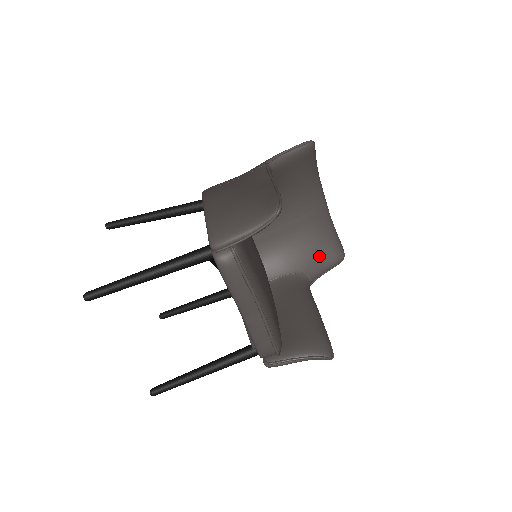
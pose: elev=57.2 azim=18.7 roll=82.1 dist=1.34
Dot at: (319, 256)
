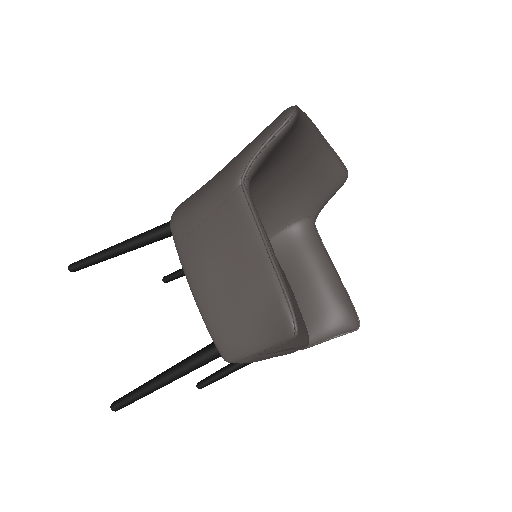
Dot at: (319, 191)
